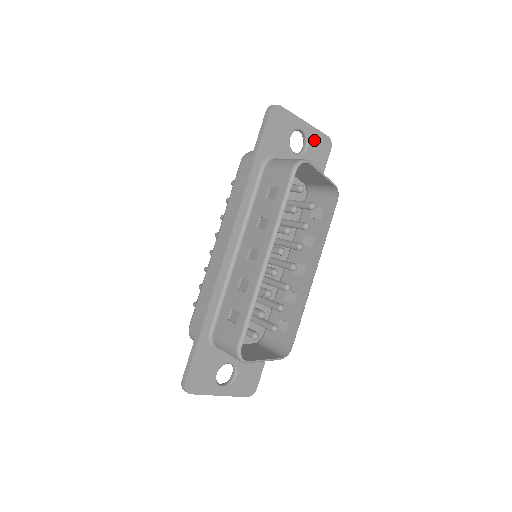
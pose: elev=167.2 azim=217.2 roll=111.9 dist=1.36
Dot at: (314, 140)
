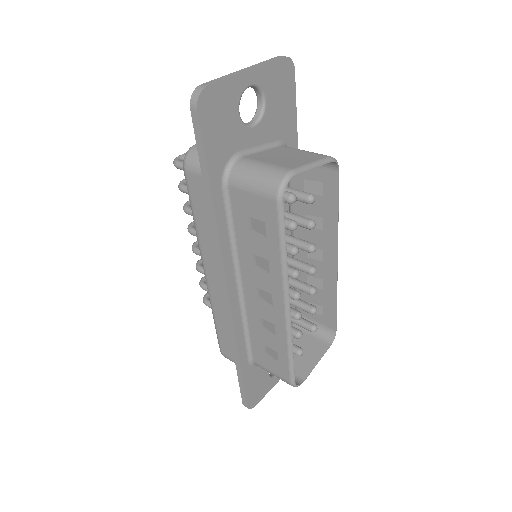
Dot at: (270, 82)
